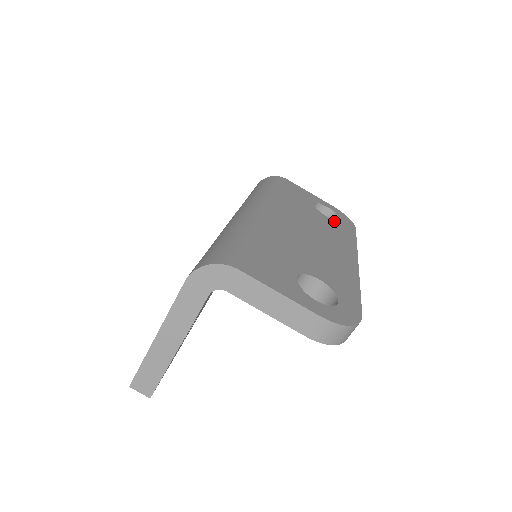
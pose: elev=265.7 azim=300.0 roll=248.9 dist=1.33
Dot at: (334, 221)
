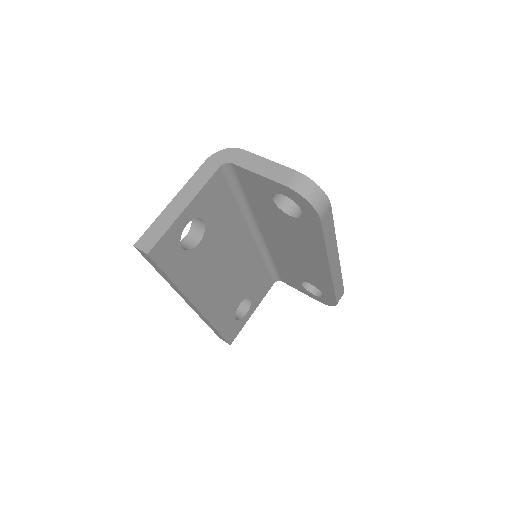
Dot at: occluded
